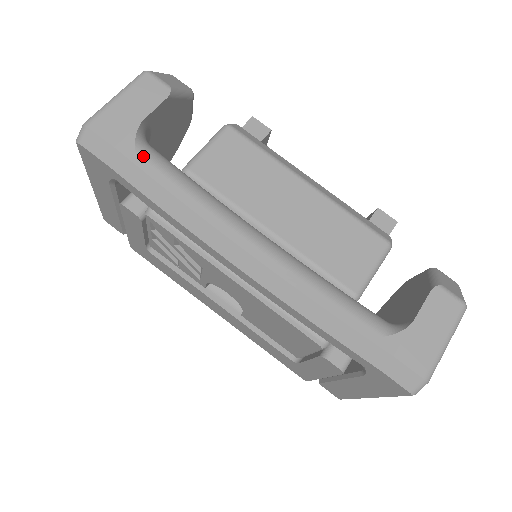
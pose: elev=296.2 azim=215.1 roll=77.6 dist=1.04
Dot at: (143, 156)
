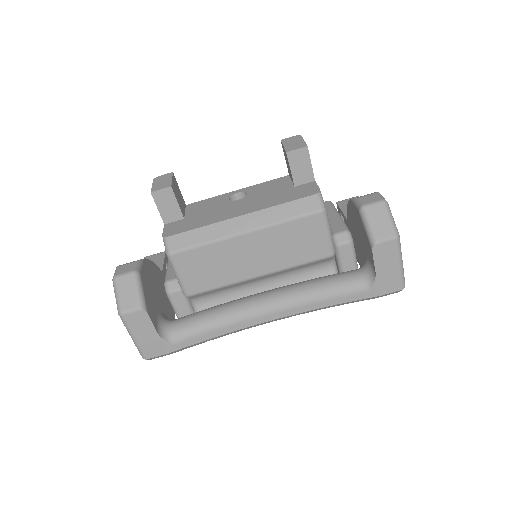
Dot at: (181, 342)
